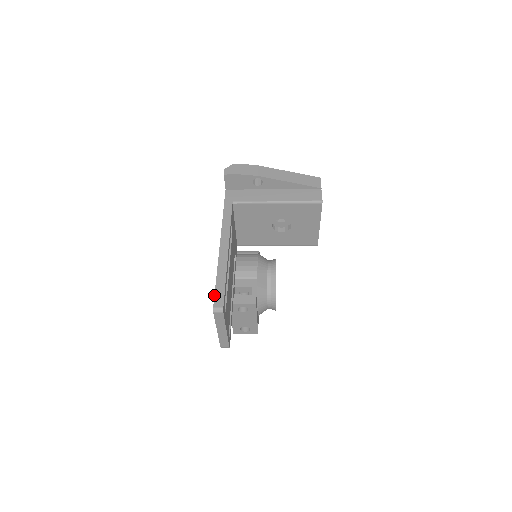
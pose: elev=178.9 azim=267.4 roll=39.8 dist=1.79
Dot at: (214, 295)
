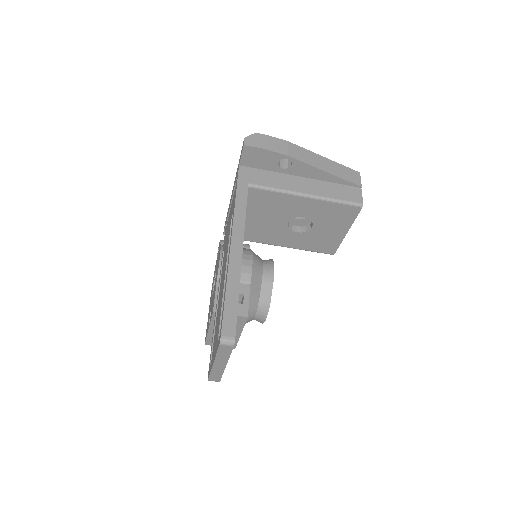
Dot at: (222, 318)
